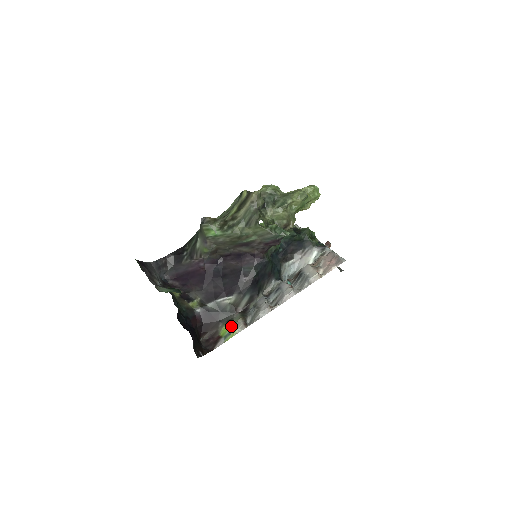
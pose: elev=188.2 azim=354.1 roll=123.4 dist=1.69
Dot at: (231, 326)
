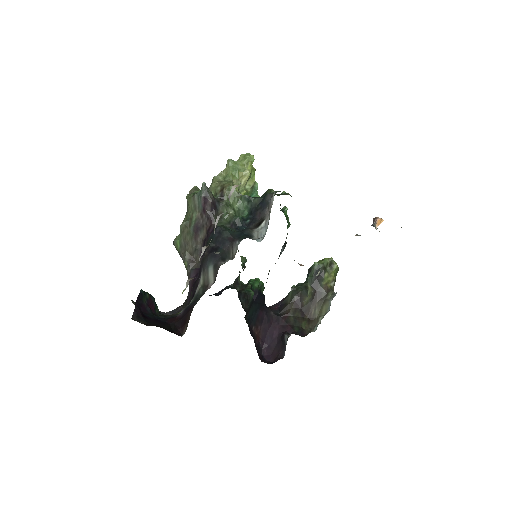
Dot at: occluded
